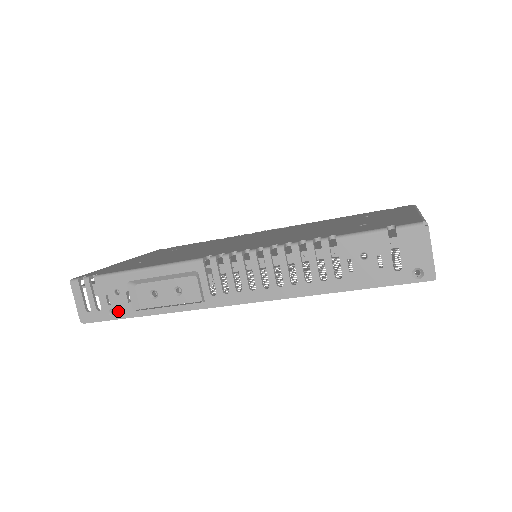
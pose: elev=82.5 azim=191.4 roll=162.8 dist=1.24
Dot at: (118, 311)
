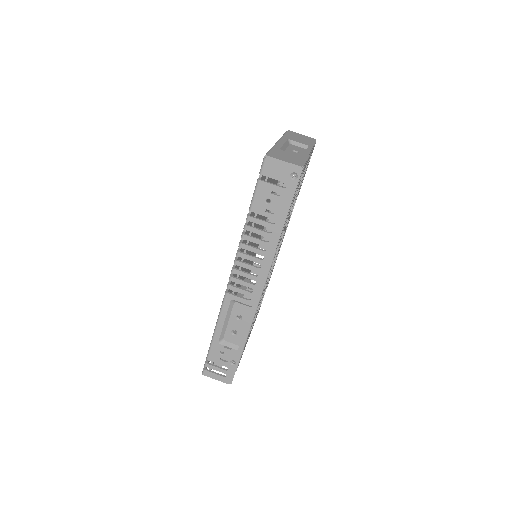
Dot at: (233, 359)
